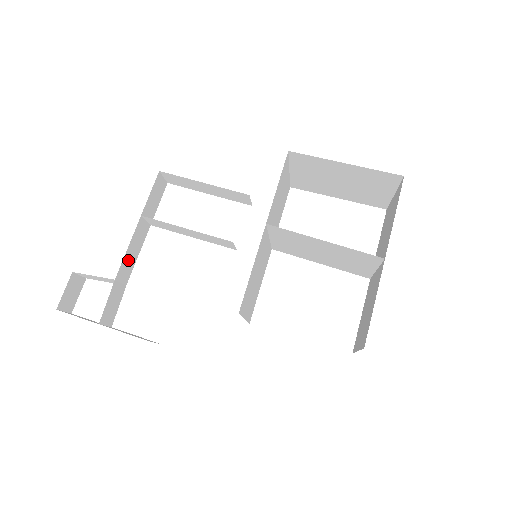
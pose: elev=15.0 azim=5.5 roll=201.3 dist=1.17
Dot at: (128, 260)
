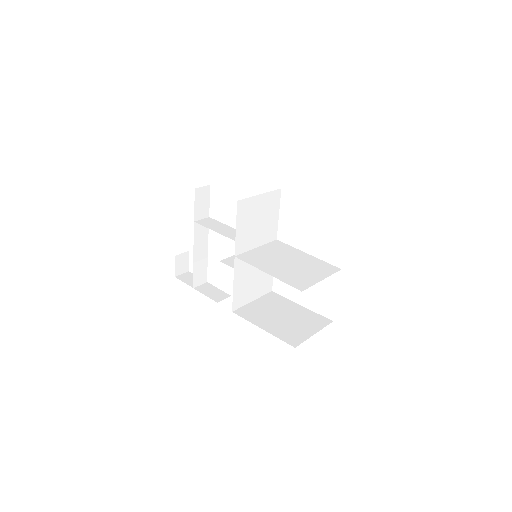
Dot at: (199, 247)
